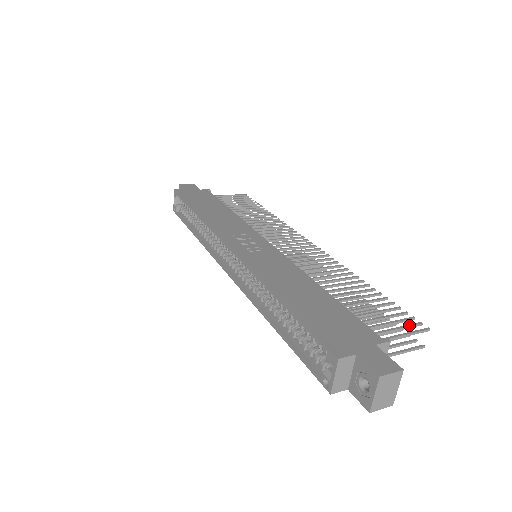
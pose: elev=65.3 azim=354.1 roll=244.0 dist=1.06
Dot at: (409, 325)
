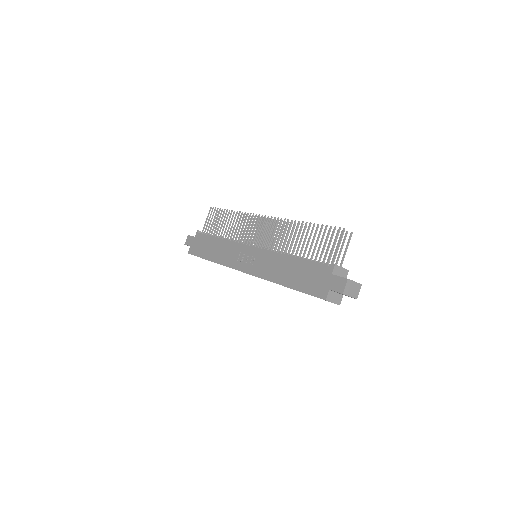
Dot at: (336, 237)
